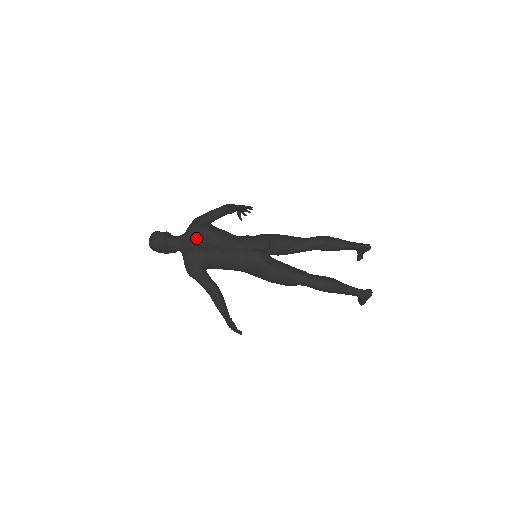
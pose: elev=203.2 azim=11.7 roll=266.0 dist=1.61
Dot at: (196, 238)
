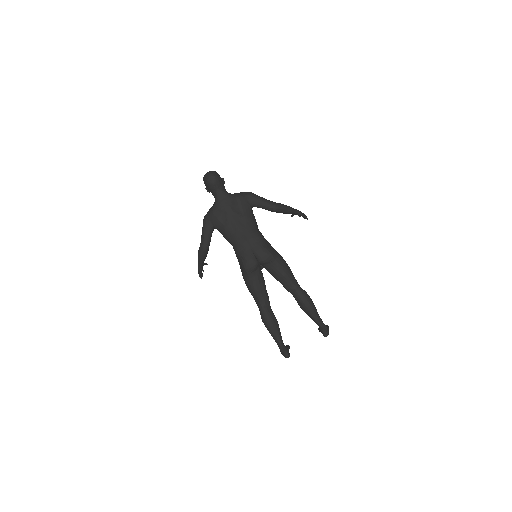
Dot at: (231, 207)
